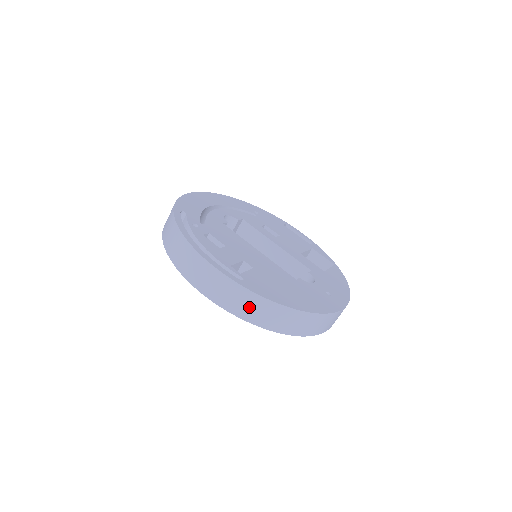
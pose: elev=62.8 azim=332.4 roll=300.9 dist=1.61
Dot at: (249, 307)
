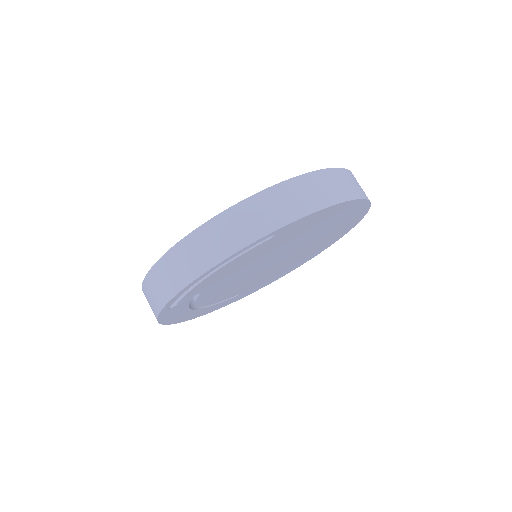
Dot at: (287, 203)
